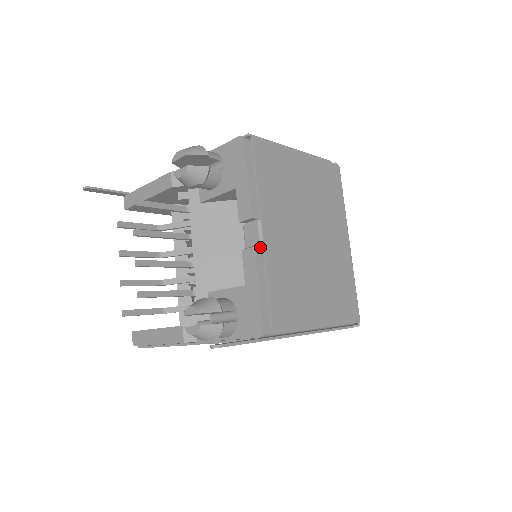
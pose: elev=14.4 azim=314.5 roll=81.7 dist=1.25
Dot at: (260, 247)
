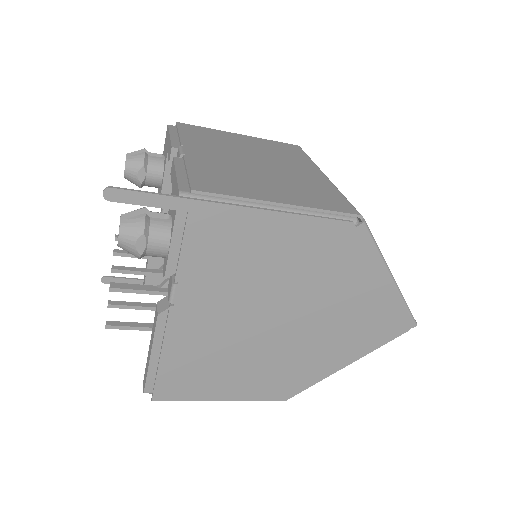
Dot at: (181, 158)
